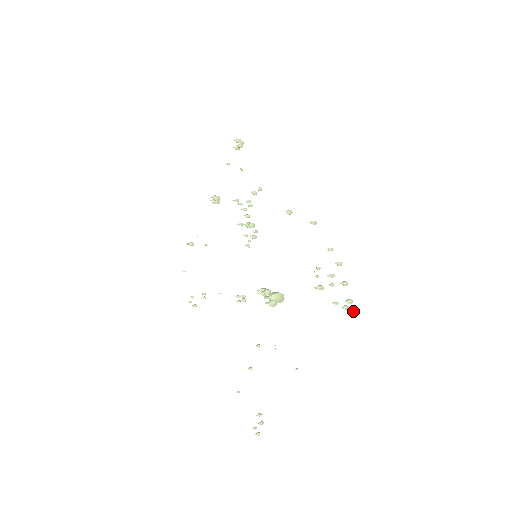
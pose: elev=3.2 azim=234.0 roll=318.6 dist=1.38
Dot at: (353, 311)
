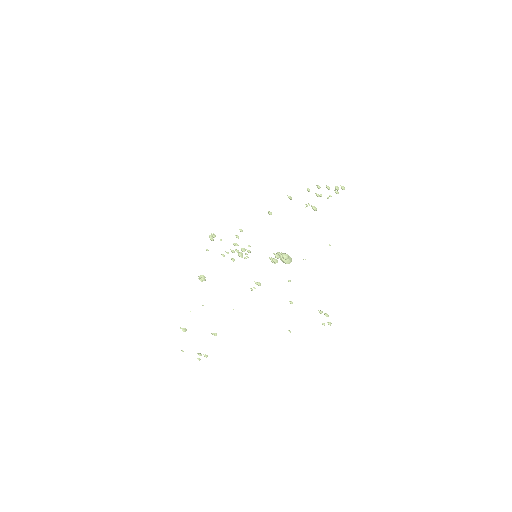
Dot at: (342, 186)
